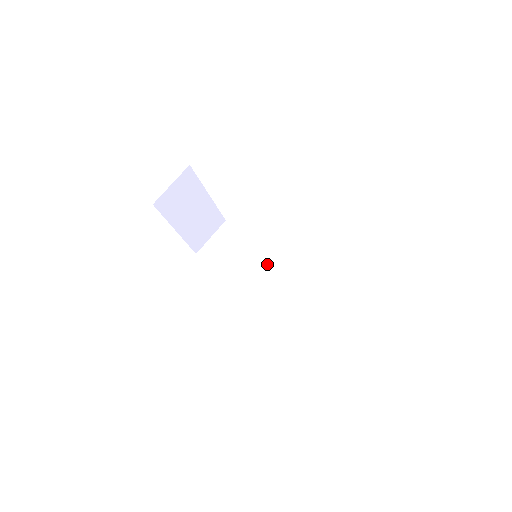
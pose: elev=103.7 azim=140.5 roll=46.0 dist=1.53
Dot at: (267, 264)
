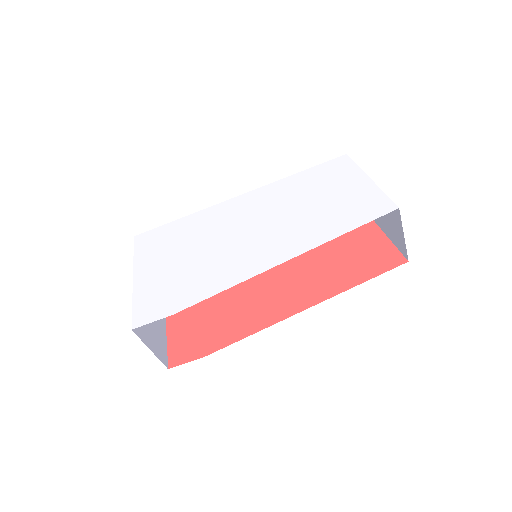
Dot at: occluded
